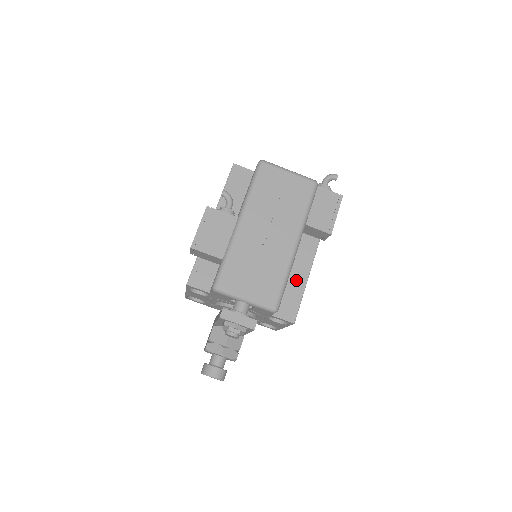
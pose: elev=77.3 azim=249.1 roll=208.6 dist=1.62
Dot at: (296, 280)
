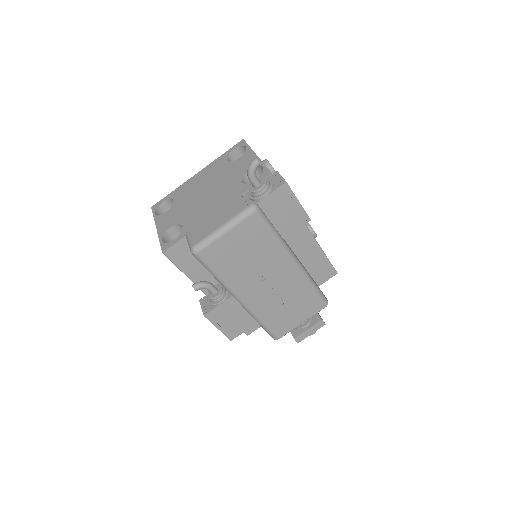
Dot at: (310, 254)
